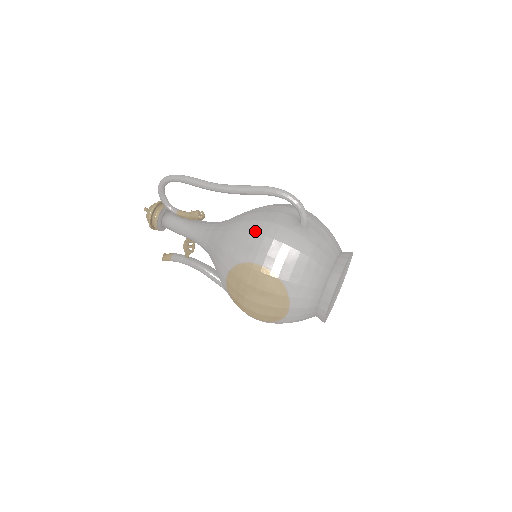
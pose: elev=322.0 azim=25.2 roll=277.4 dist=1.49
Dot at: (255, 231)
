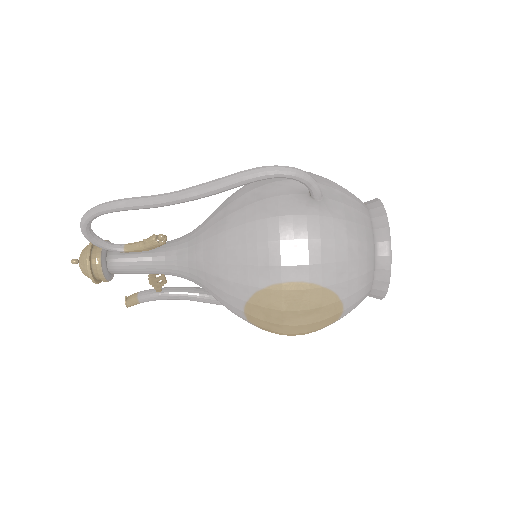
Dot at: (260, 238)
